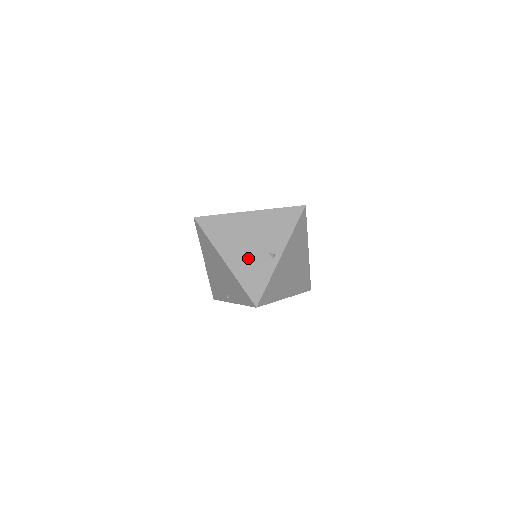
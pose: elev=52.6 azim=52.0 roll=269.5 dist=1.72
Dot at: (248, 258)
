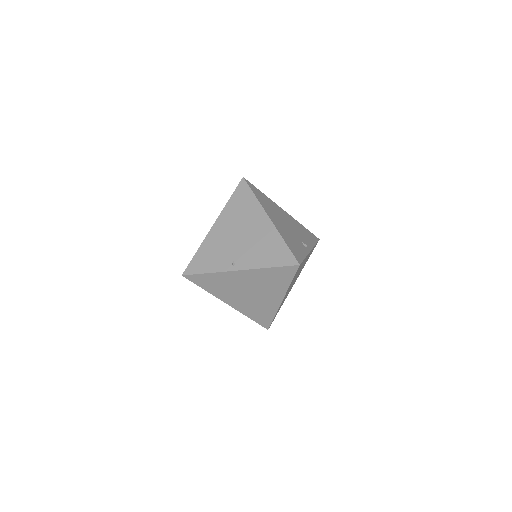
Dot at: (288, 232)
